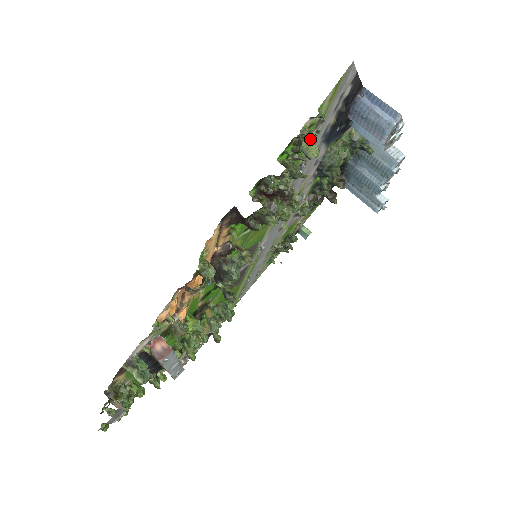
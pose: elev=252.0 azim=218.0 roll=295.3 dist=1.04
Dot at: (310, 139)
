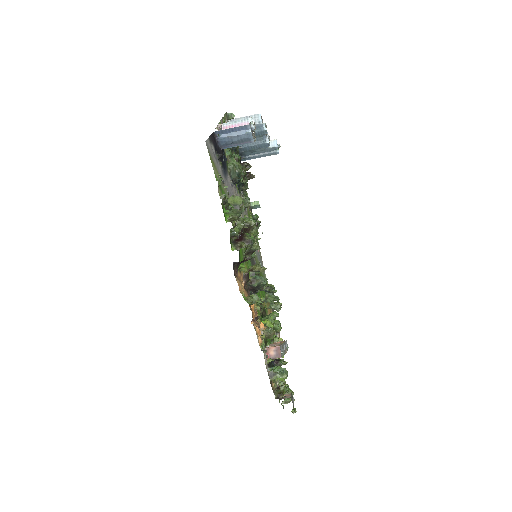
Dot at: (230, 197)
